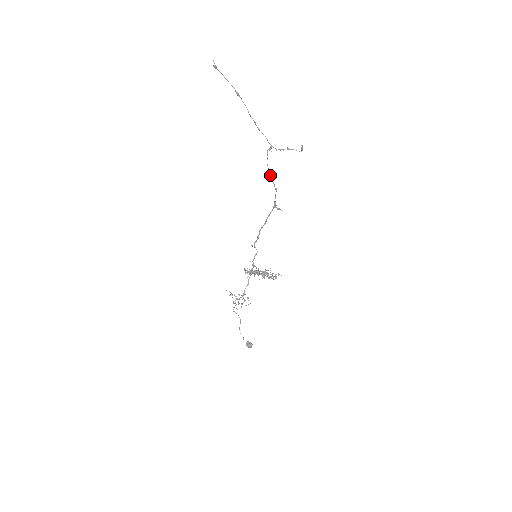
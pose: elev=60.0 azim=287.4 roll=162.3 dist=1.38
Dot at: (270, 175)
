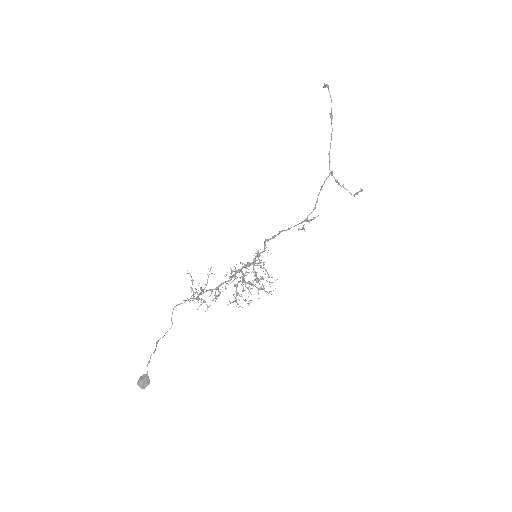
Dot at: occluded
